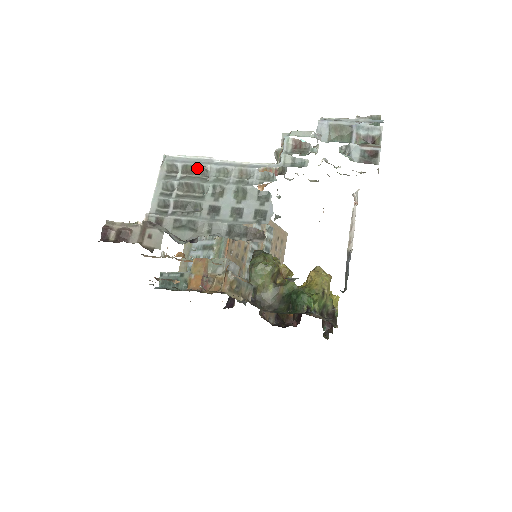
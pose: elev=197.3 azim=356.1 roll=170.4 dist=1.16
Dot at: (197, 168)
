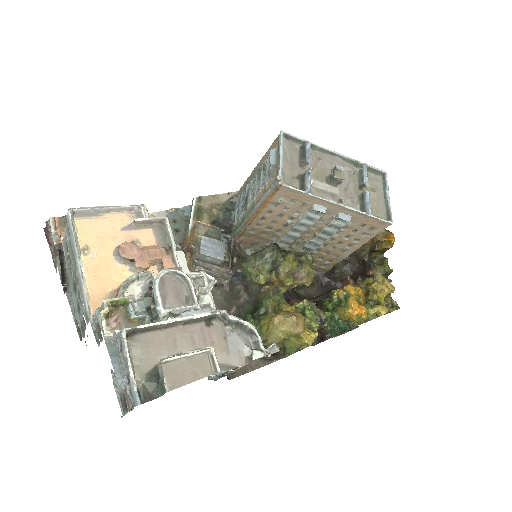
Dot at: (72, 249)
